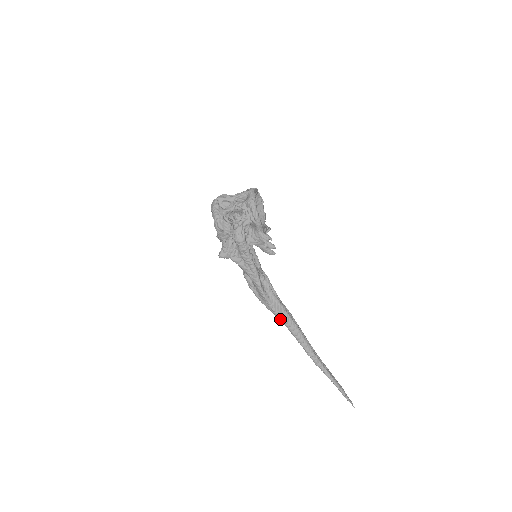
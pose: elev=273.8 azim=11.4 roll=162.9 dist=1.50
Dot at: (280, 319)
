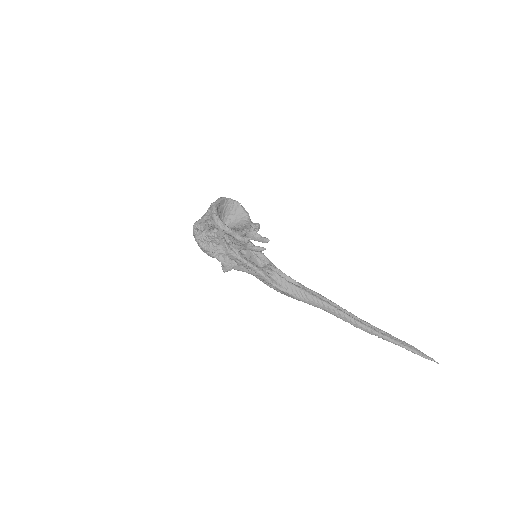
Dot at: (309, 304)
